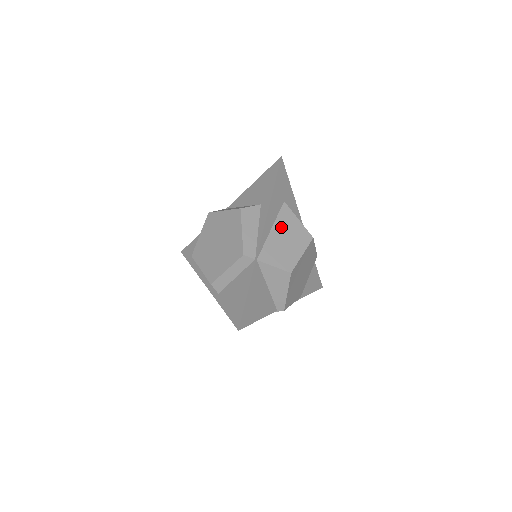
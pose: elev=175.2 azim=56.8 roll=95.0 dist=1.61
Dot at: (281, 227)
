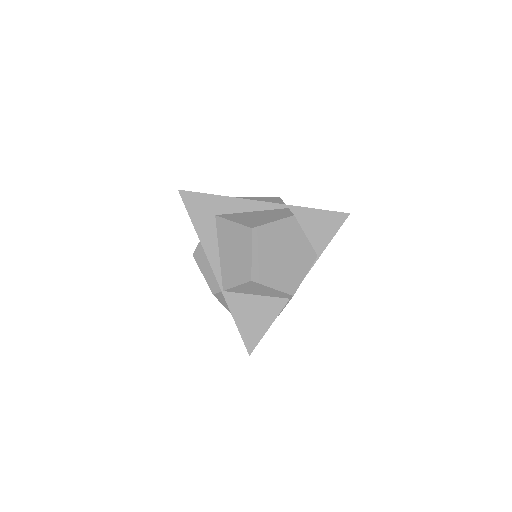
Dot at: (224, 243)
